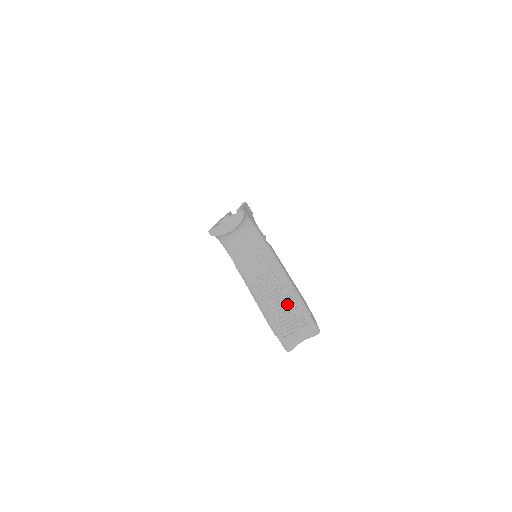
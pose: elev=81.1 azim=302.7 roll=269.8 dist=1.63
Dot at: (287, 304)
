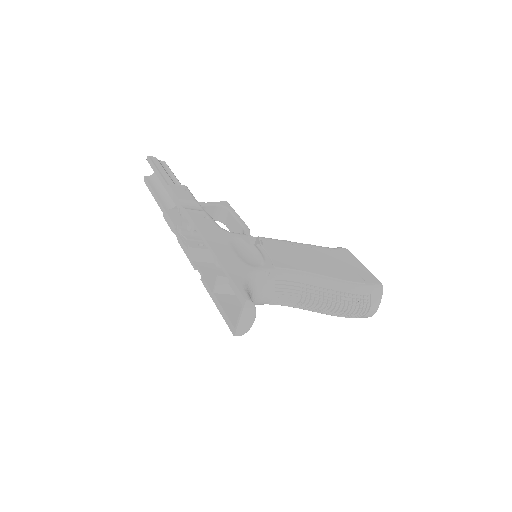
Dot at: (344, 302)
